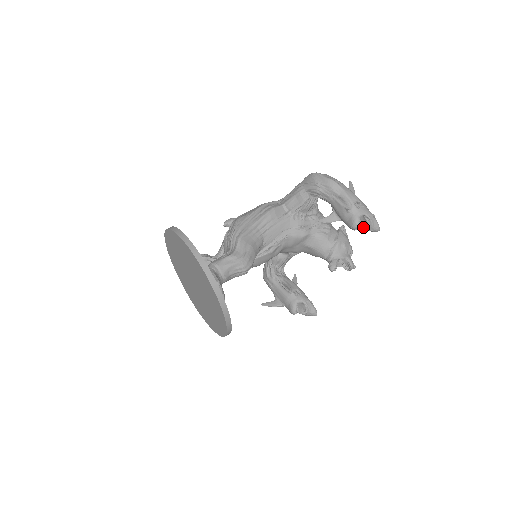
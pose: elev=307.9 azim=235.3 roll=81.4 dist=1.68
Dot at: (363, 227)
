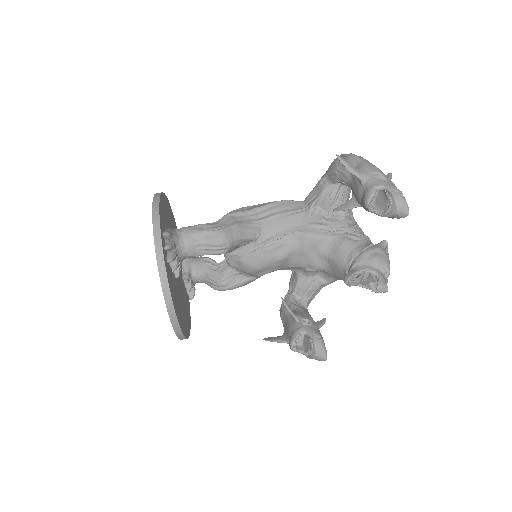
Dot at: (386, 210)
